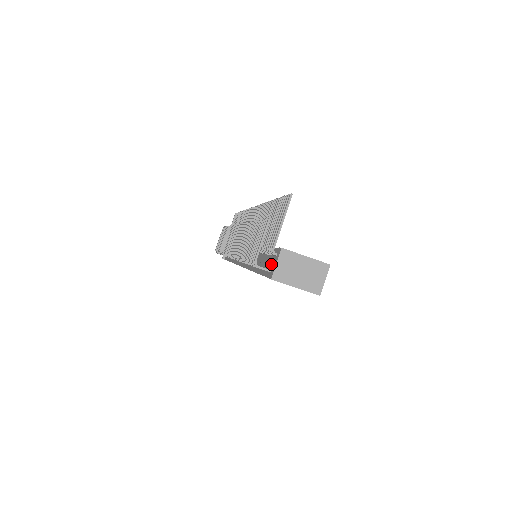
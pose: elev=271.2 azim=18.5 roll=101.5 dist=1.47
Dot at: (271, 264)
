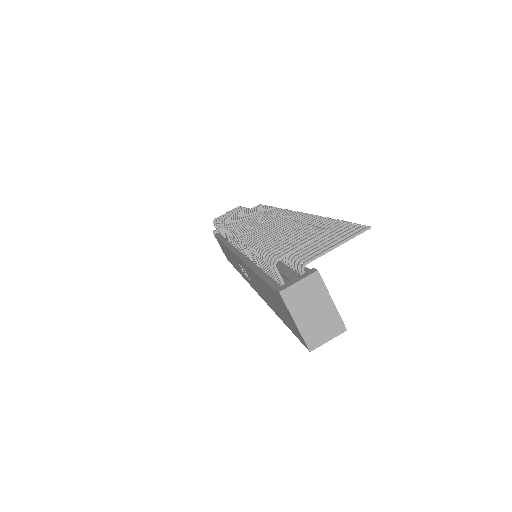
Dot at: (289, 276)
